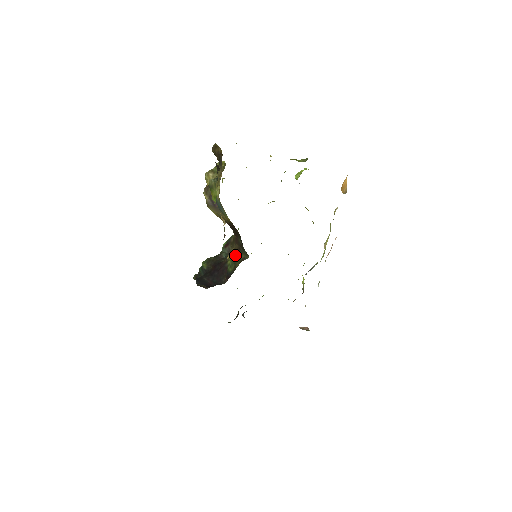
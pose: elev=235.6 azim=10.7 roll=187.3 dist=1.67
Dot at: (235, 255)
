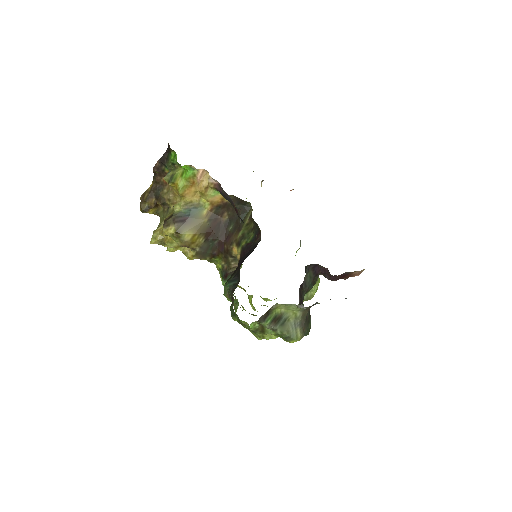
Dot at: (241, 235)
